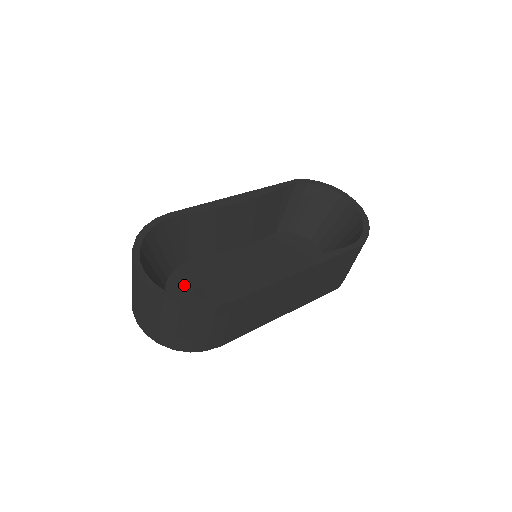
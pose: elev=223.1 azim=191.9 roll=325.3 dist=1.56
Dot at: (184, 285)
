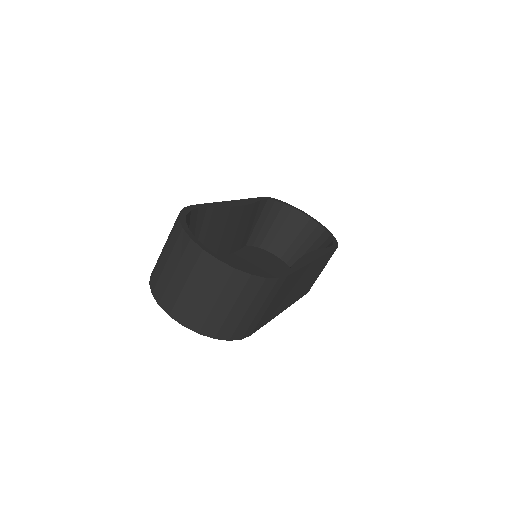
Dot at: occluded
